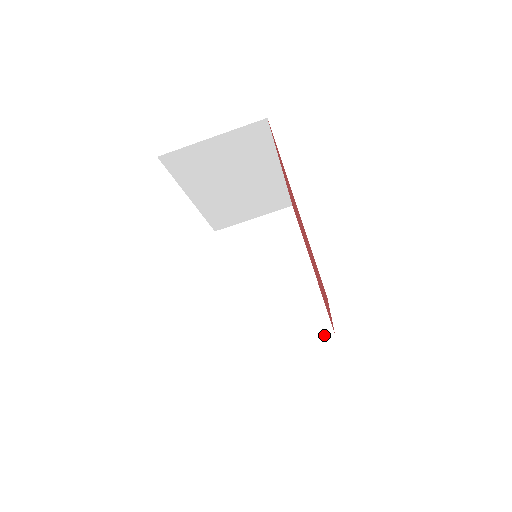
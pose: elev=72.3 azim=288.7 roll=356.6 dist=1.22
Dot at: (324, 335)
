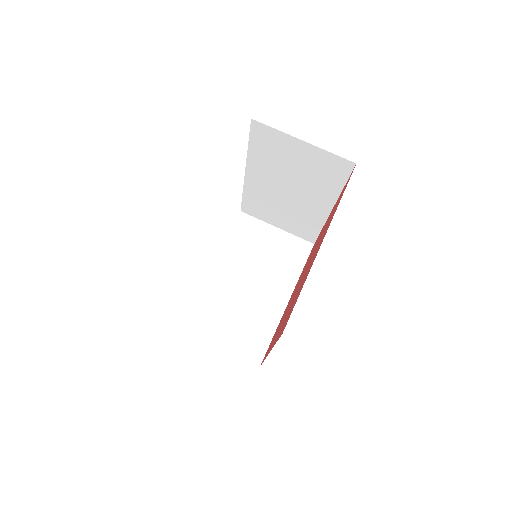
Dot at: (252, 359)
